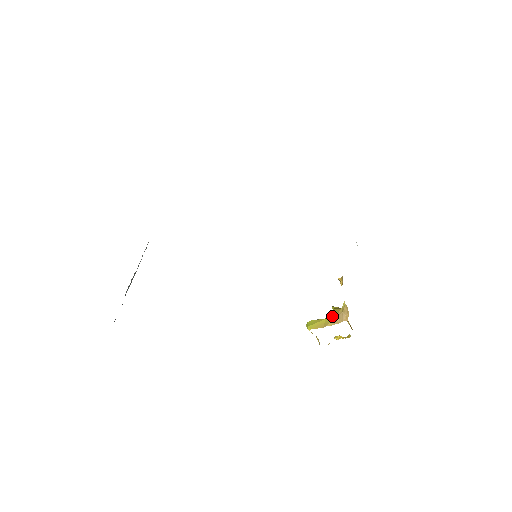
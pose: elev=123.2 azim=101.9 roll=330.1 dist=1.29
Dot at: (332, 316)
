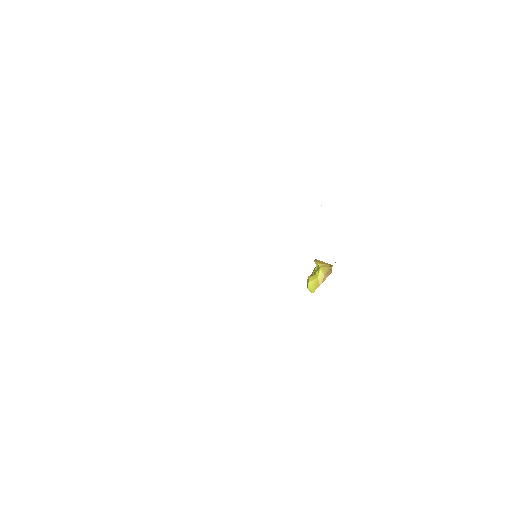
Dot at: (322, 274)
